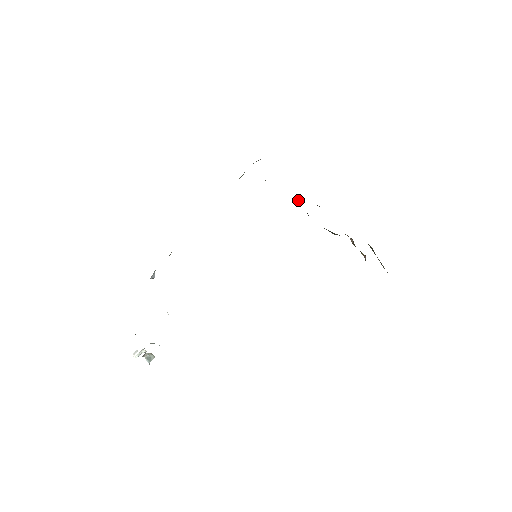
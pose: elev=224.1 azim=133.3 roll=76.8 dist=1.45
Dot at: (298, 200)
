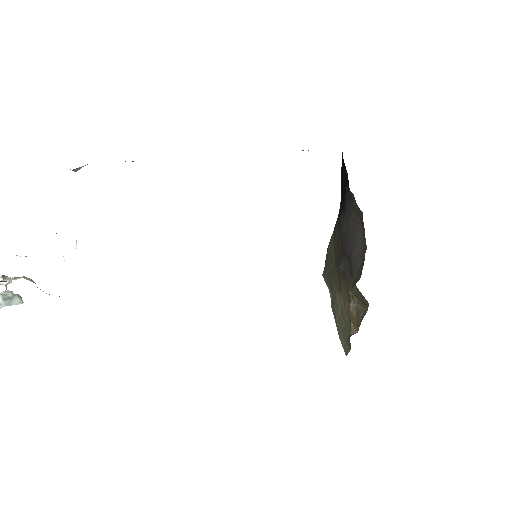
Dot at: (365, 240)
